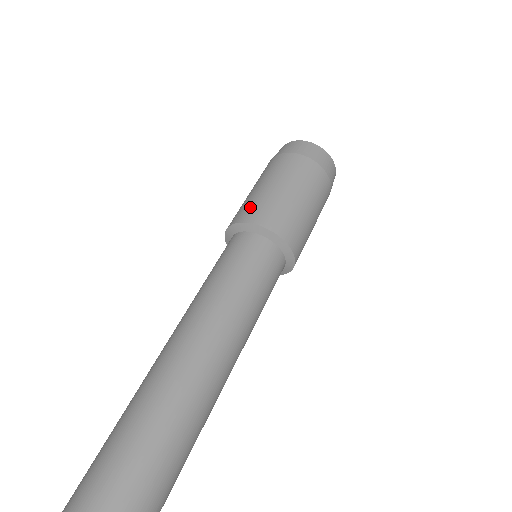
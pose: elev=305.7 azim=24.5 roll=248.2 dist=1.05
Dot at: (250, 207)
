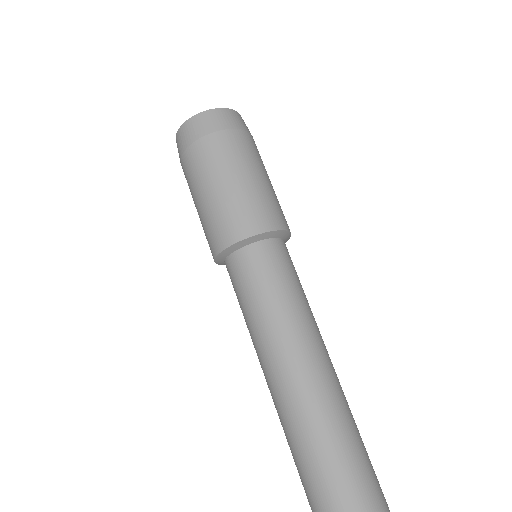
Dot at: (229, 221)
